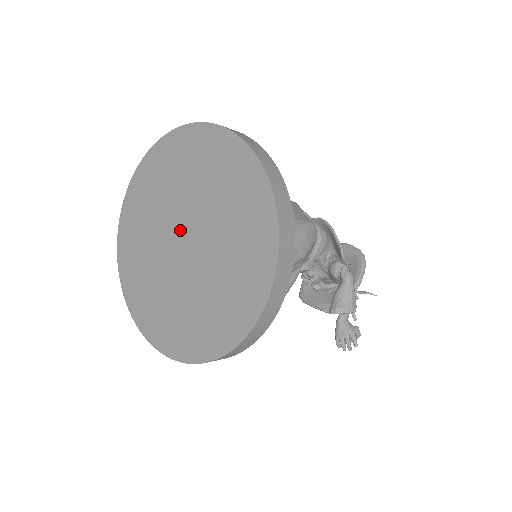
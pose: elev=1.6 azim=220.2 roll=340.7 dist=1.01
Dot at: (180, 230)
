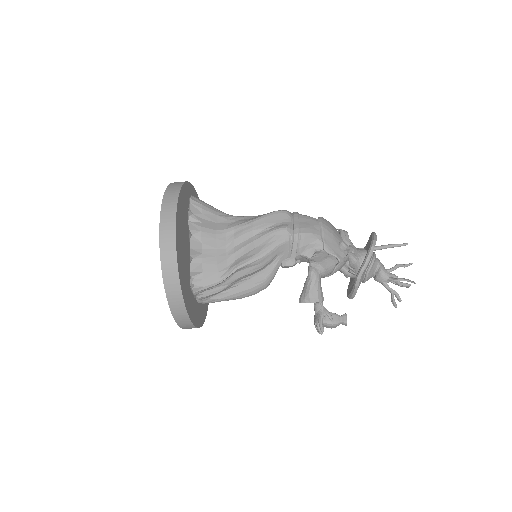
Dot at: occluded
